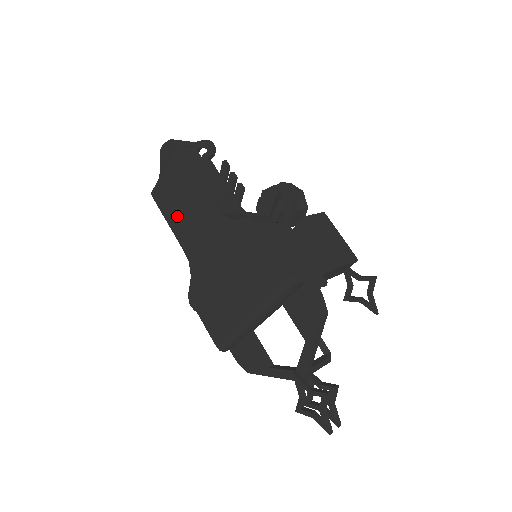
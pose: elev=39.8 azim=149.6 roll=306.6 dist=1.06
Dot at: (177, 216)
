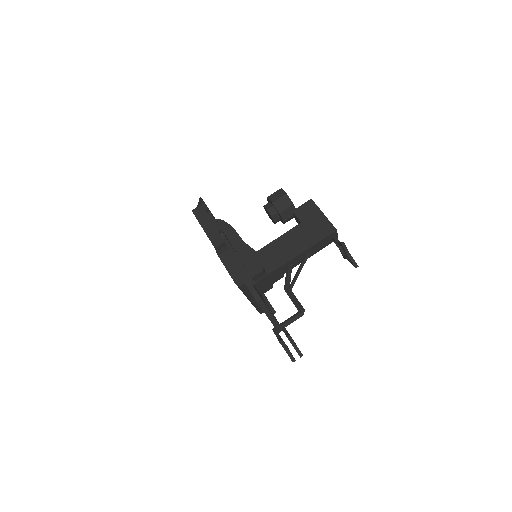
Dot at: occluded
